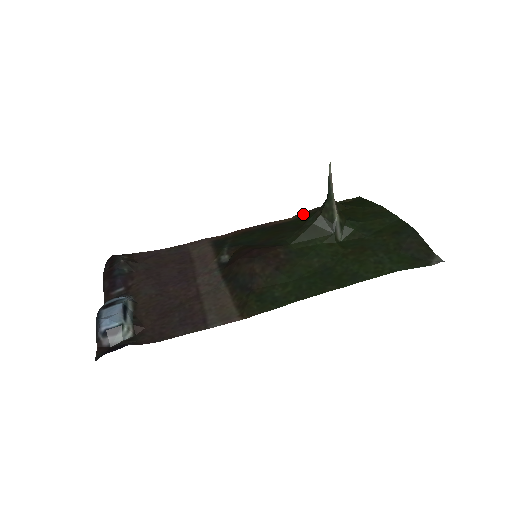
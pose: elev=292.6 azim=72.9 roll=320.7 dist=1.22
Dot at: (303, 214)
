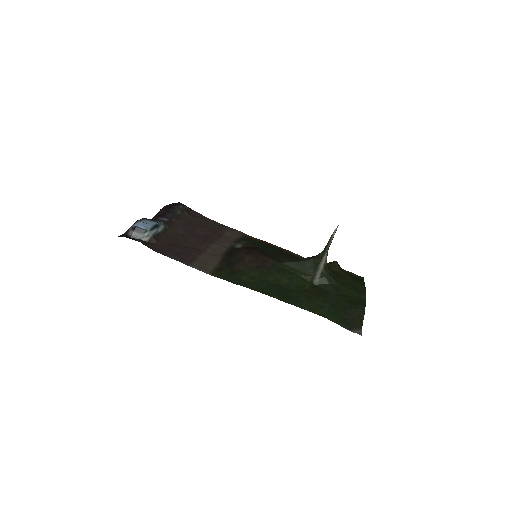
Dot at: occluded
